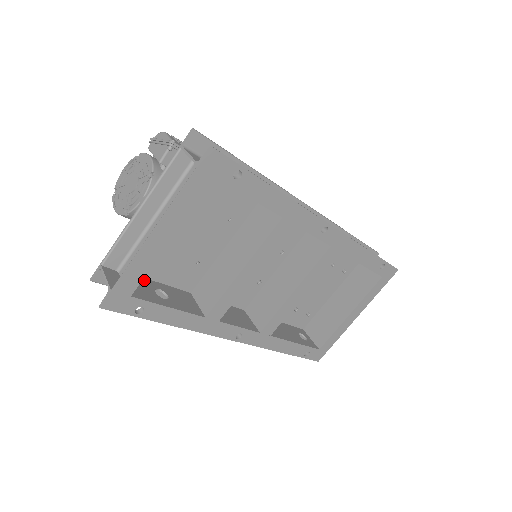
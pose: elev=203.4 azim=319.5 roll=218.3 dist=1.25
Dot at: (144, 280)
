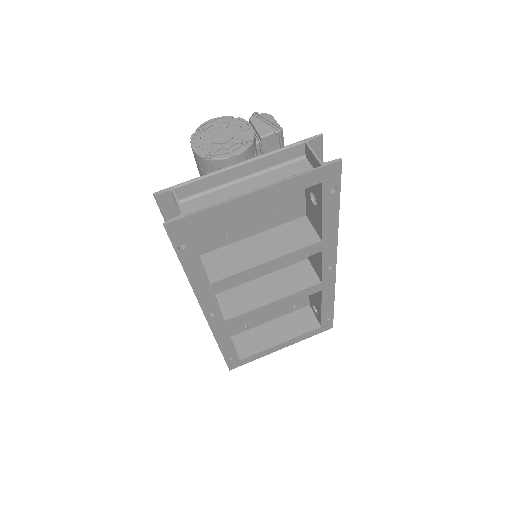
Dot at: occluded
